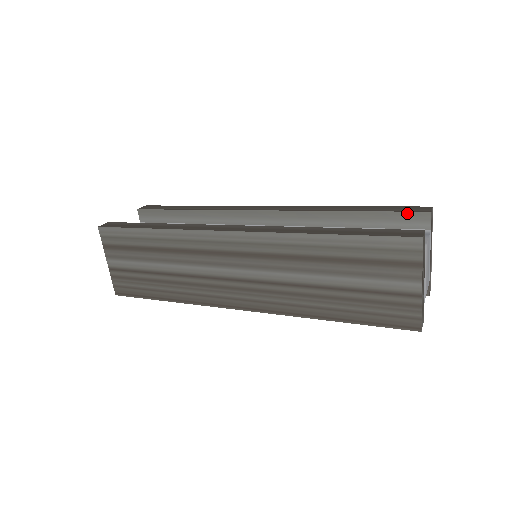
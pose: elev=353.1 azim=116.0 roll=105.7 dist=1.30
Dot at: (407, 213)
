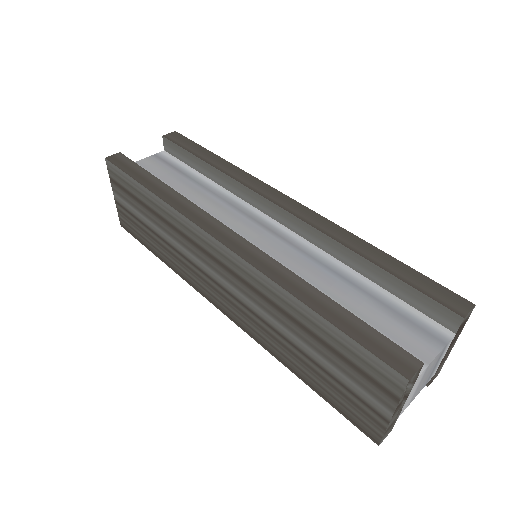
Dot at: (435, 302)
